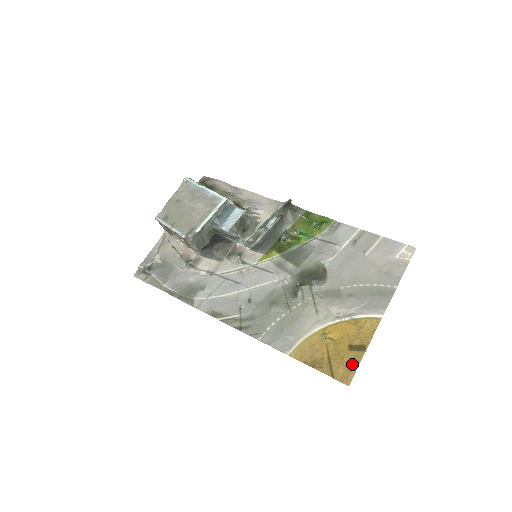
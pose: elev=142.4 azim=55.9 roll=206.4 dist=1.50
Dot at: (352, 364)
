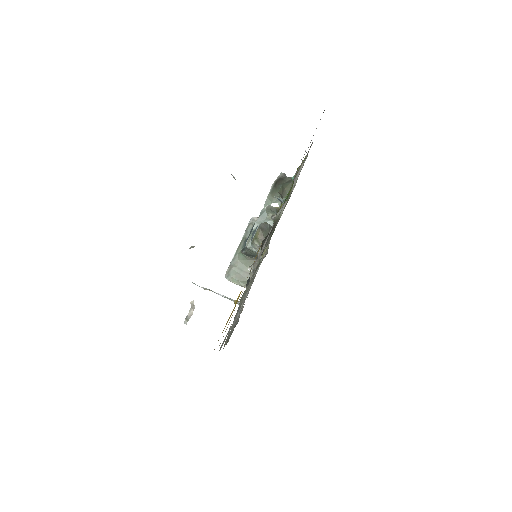
Dot at: occluded
